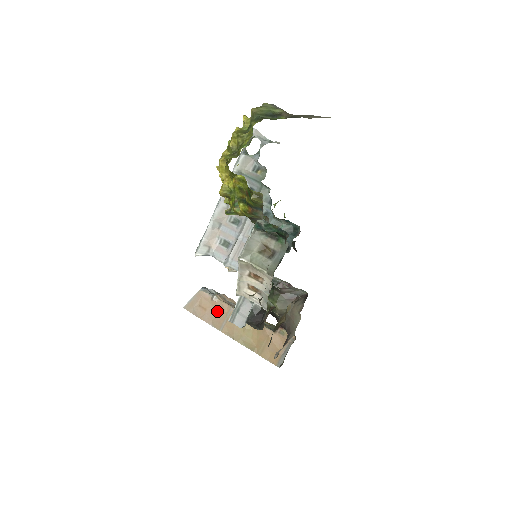
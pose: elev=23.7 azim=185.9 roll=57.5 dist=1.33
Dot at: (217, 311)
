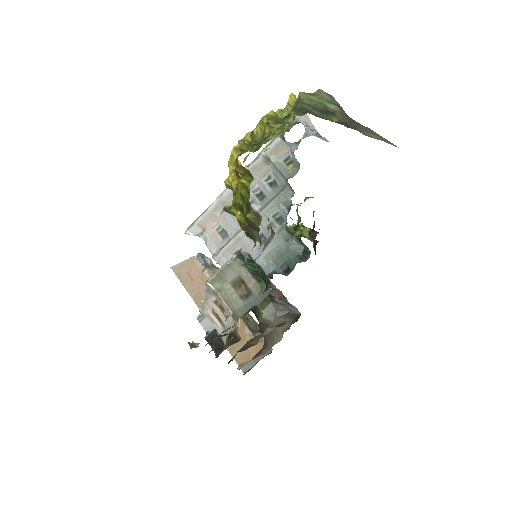
Dot at: (203, 286)
